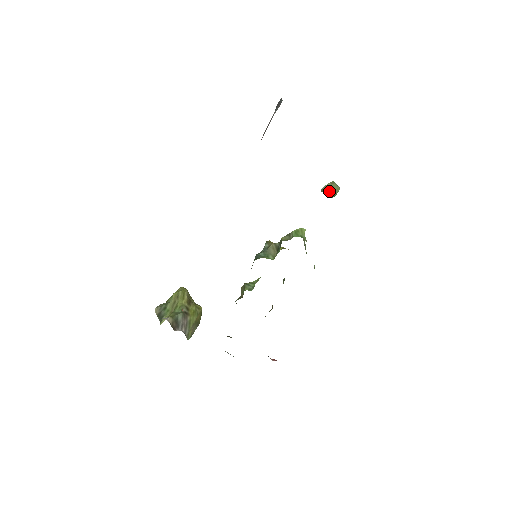
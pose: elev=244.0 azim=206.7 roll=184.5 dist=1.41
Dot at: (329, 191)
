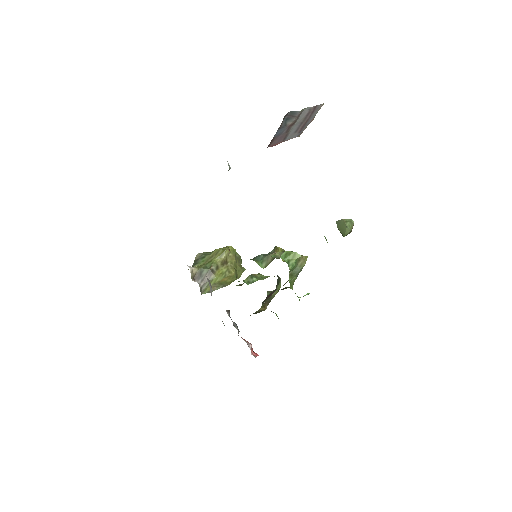
Dot at: (339, 228)
